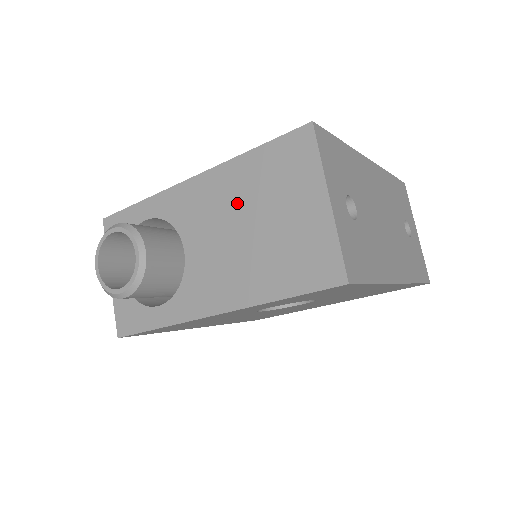
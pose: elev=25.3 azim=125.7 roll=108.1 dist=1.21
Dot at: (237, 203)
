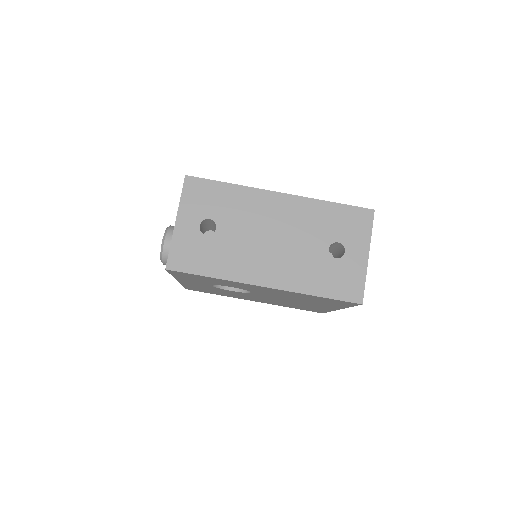
Dot at: occluded
